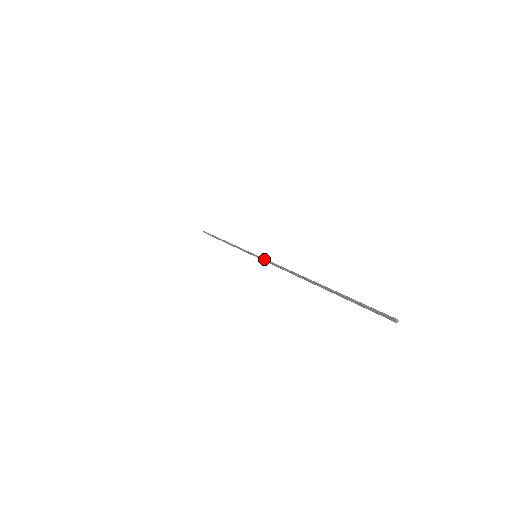
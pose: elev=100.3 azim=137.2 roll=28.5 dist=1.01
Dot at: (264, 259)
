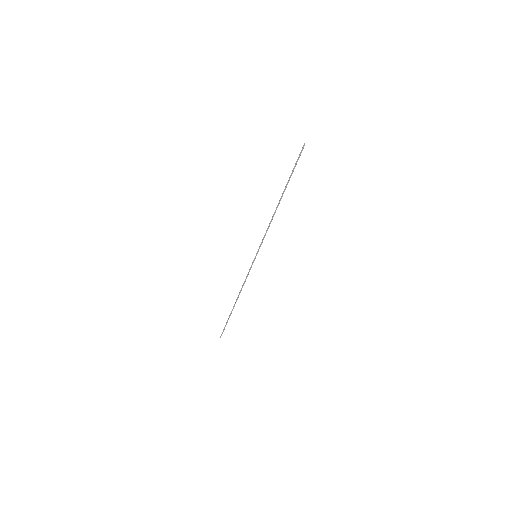
Dot at: (260, 245)
